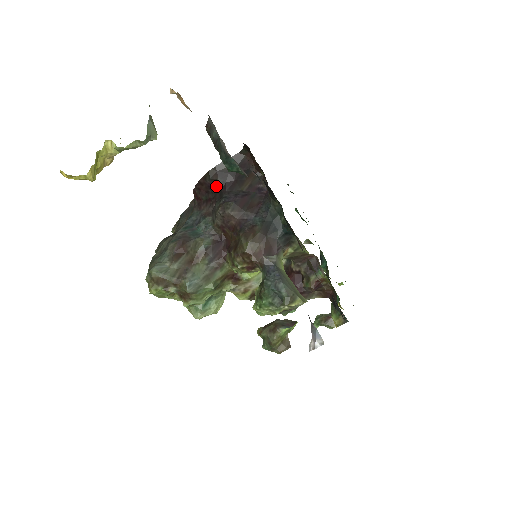
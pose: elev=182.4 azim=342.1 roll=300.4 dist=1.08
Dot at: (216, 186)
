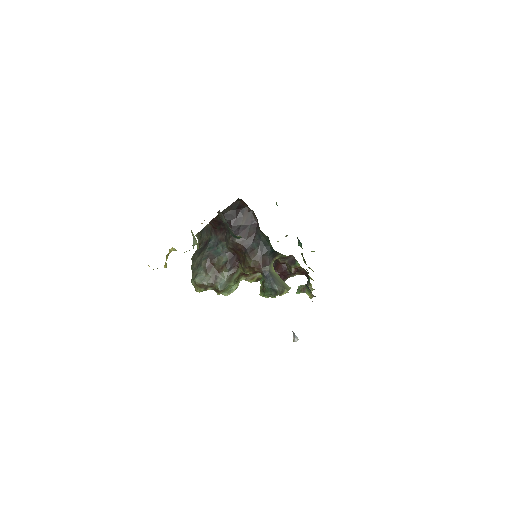
Dot at: occluded
